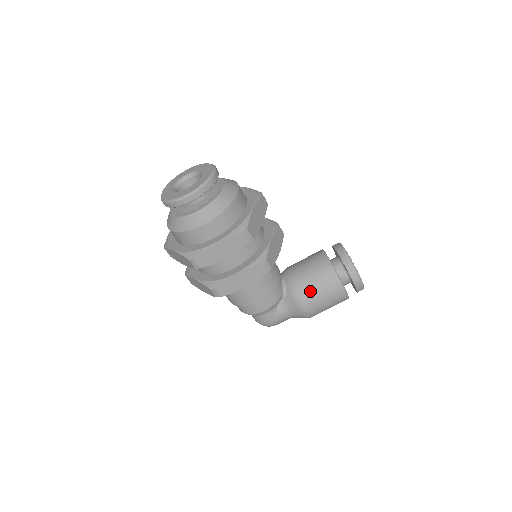
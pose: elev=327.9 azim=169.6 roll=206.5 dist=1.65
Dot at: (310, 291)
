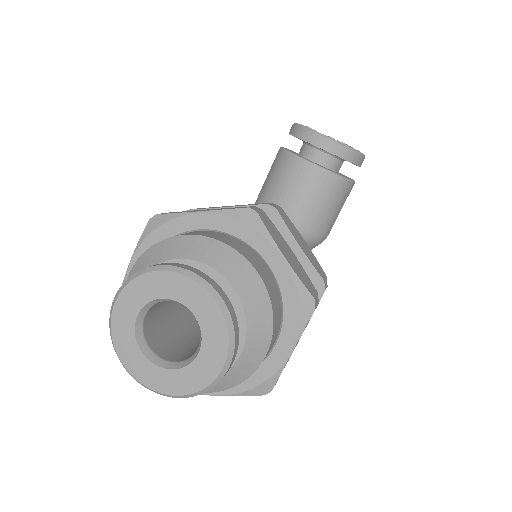
Dot at: (326, 221)
